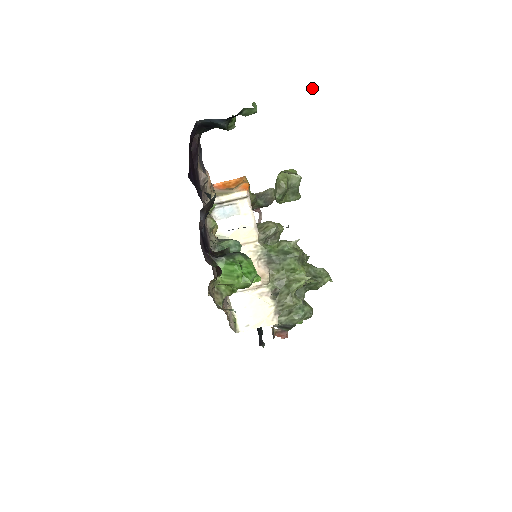
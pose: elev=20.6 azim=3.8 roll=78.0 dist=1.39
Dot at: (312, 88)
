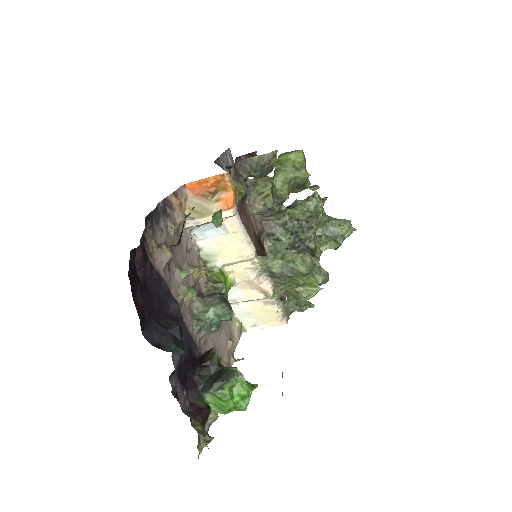
Dot at: (313, 188)
